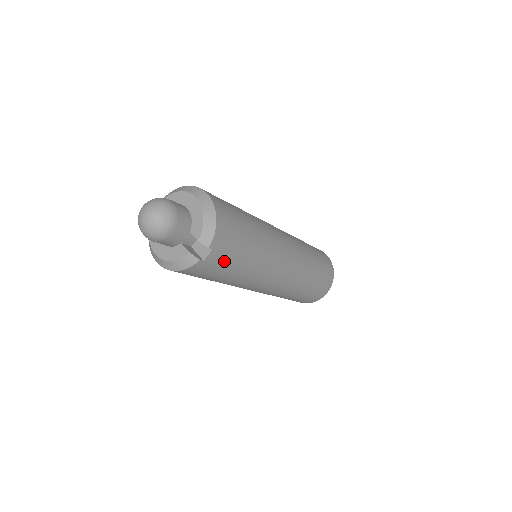
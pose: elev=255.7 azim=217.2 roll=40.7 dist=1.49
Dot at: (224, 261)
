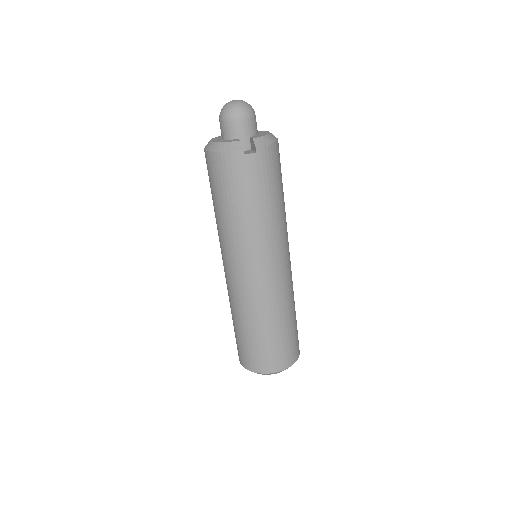
Dot at: (253, 178)
